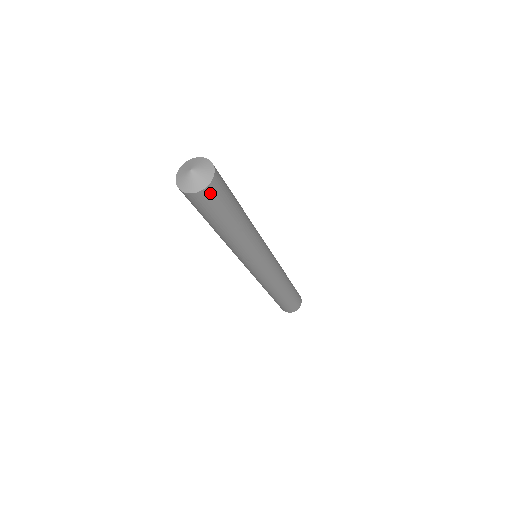
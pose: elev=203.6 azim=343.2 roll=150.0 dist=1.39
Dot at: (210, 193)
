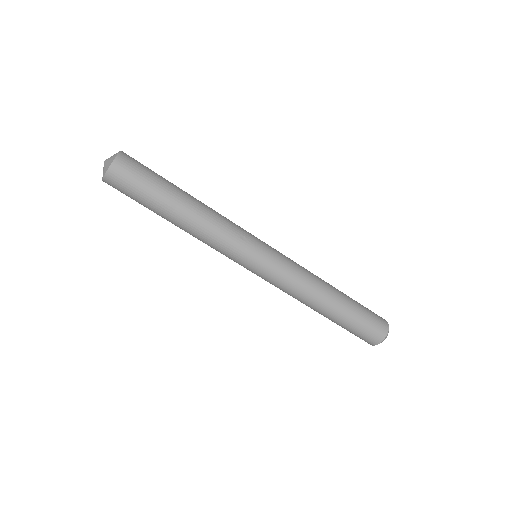
Dot at: (129, 157)
